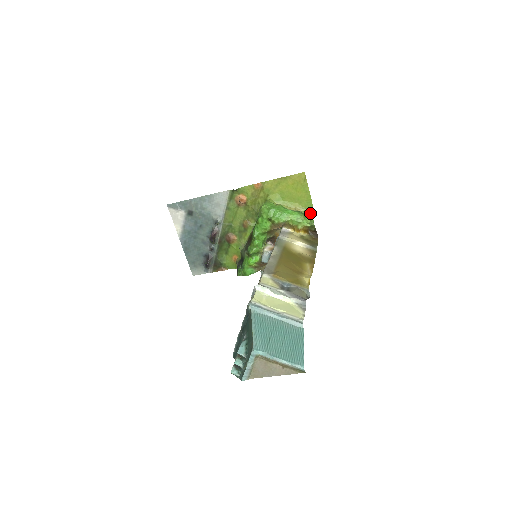
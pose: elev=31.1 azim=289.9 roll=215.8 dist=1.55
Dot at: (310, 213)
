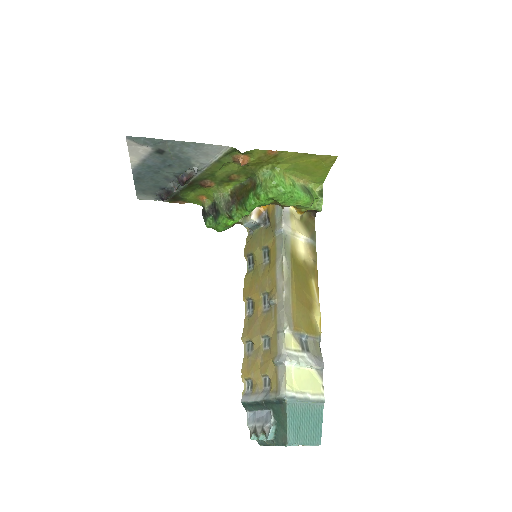
Dot at: (317, 189)
